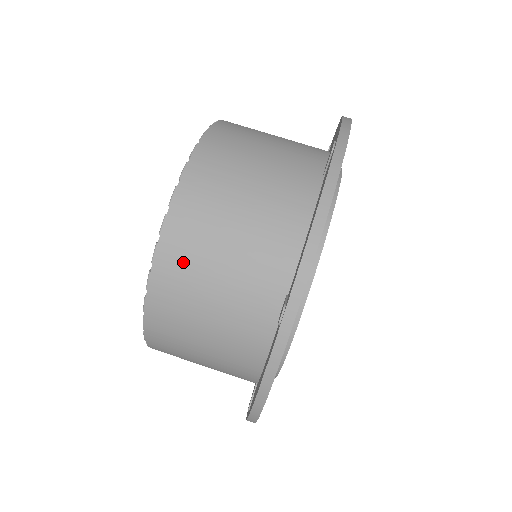
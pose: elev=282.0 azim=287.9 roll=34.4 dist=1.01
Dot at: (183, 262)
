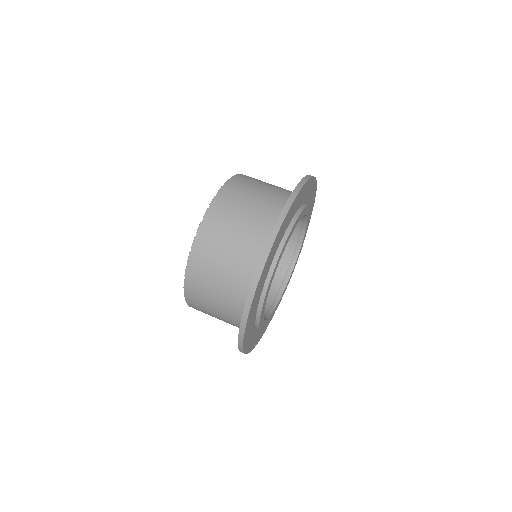
Dot at: (198, 290)
